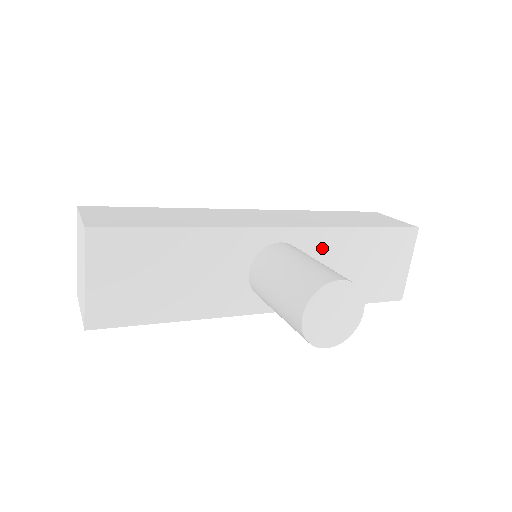
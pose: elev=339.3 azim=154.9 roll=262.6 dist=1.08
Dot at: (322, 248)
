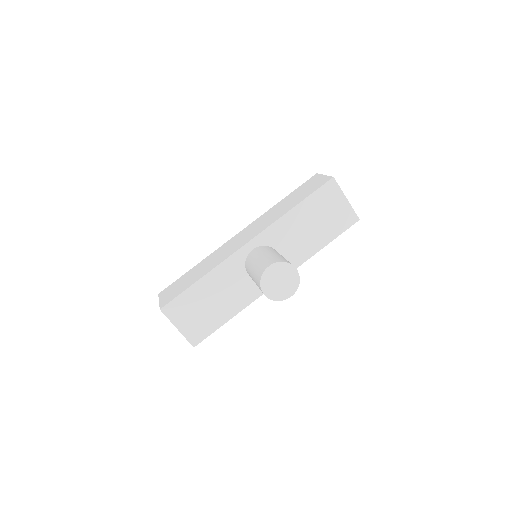
Dot at: (279, 234)
